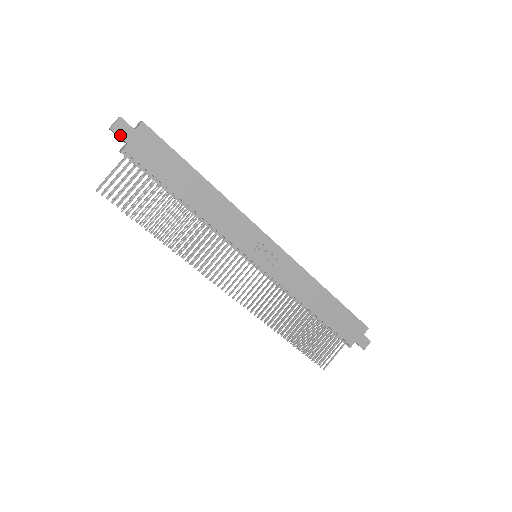
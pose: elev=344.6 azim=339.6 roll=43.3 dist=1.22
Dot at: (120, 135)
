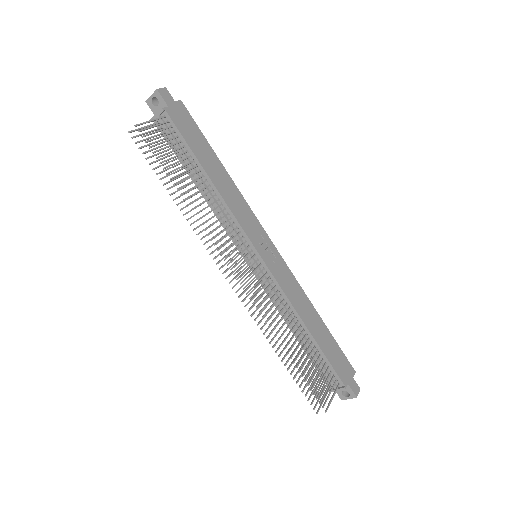
Dot at: (163, 98)
